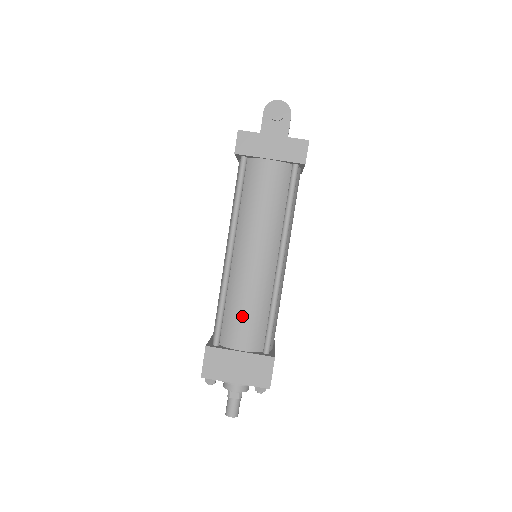
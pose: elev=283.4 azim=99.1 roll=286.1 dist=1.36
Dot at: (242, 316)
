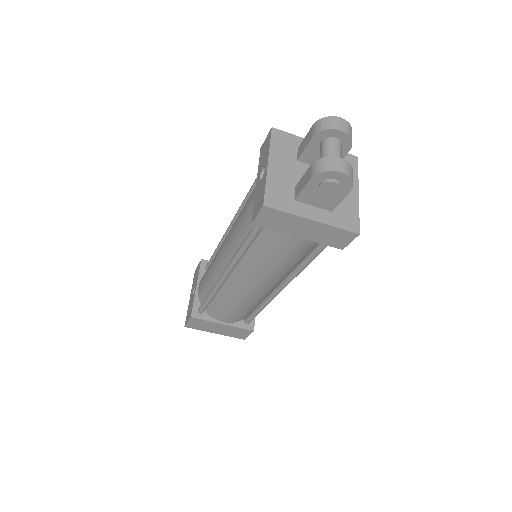
Dot at: (229, 310)
